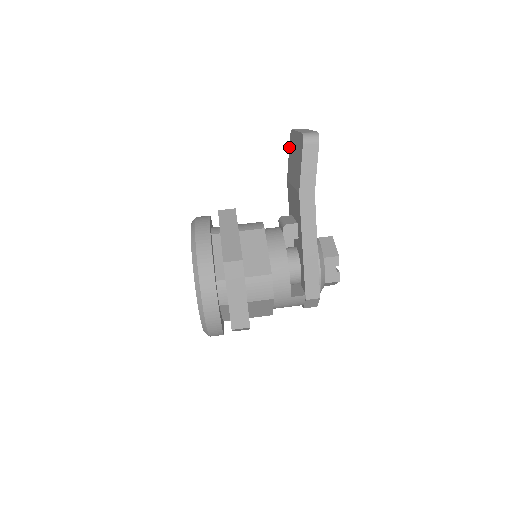
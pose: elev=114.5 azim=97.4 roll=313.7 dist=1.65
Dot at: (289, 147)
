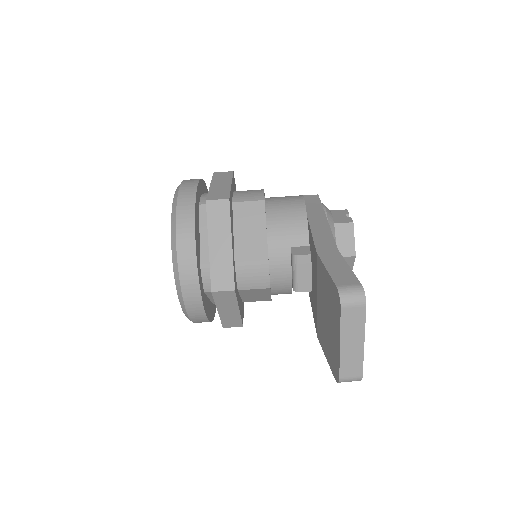
Dot at: (331, 281)
